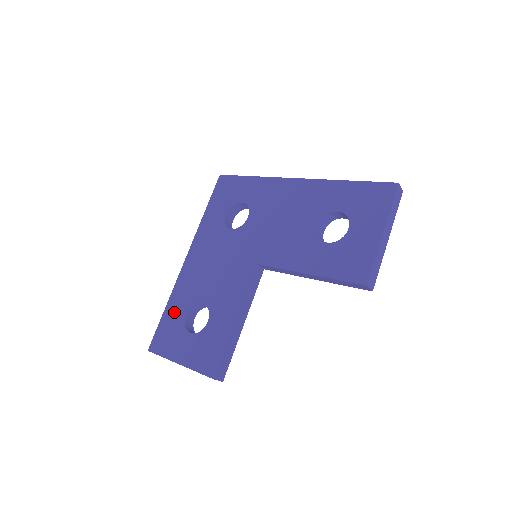
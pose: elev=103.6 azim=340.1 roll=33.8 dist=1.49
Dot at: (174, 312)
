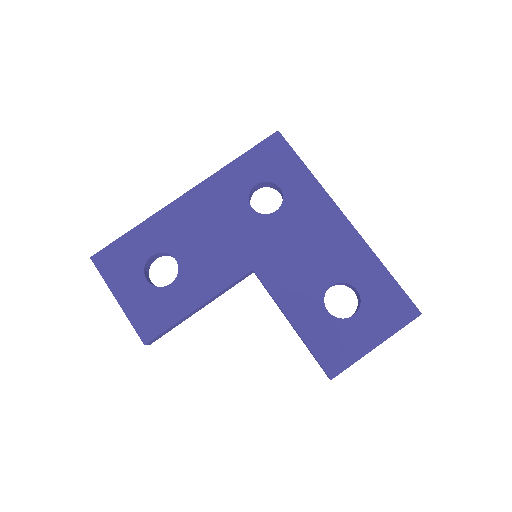
Dot at: (141, 242)
